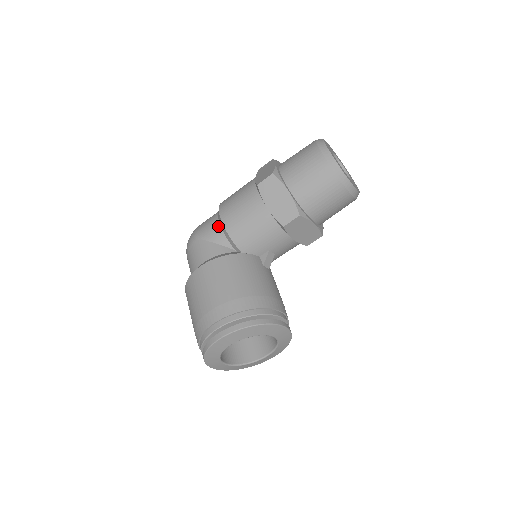
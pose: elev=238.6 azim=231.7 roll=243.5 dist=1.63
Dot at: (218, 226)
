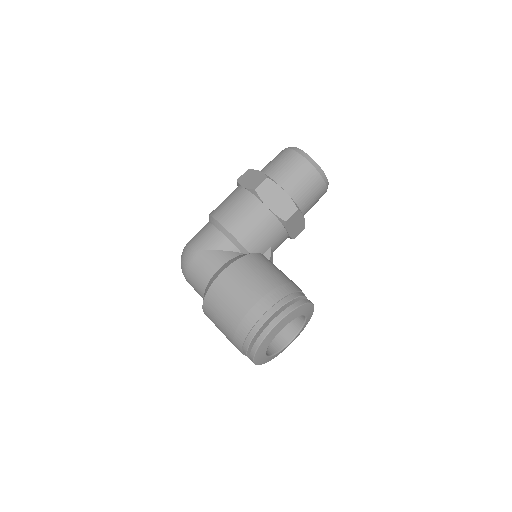
Dot at: (220, 234)
